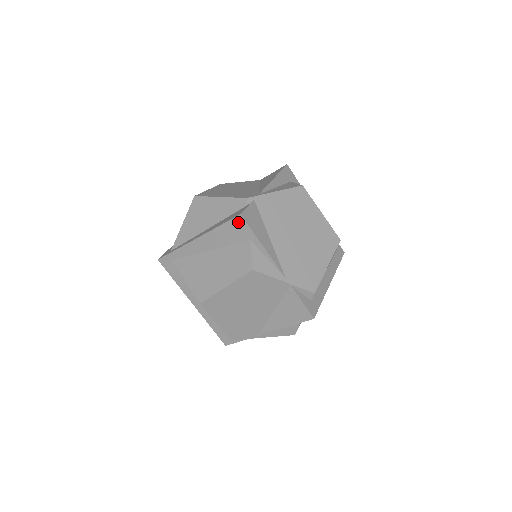
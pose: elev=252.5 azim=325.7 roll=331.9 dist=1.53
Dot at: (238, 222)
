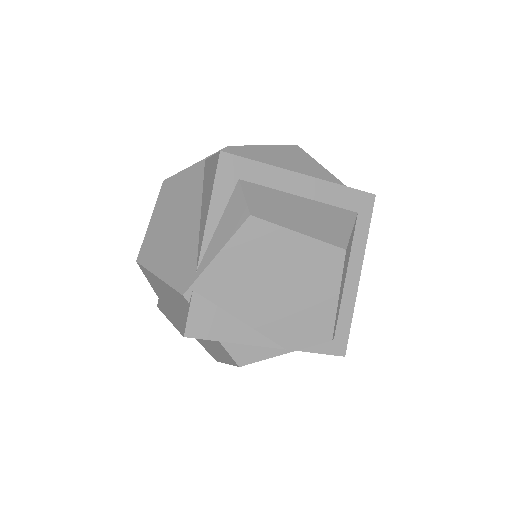
Dot at: occluded
